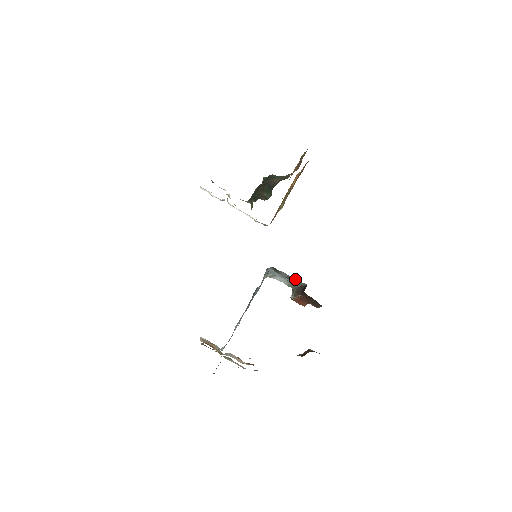
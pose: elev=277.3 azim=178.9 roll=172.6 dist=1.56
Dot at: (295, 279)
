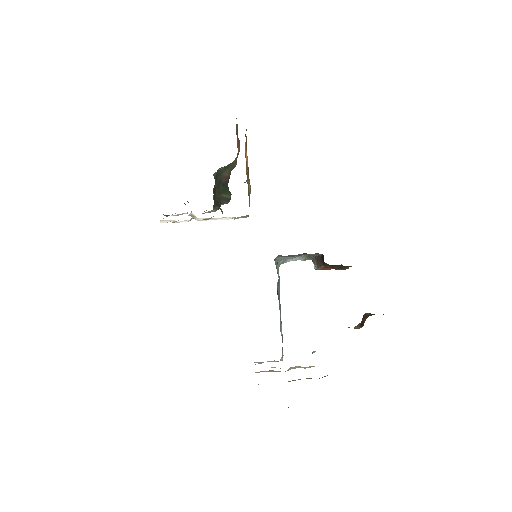
Dot at: (308, 255)
